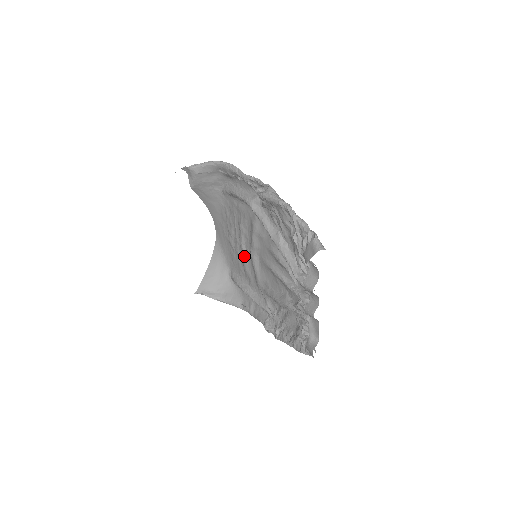
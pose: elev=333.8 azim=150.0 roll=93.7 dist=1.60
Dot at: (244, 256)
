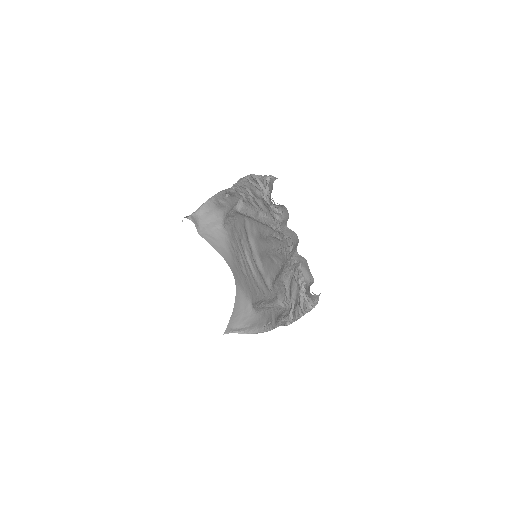
Dot at: (252, 271)
